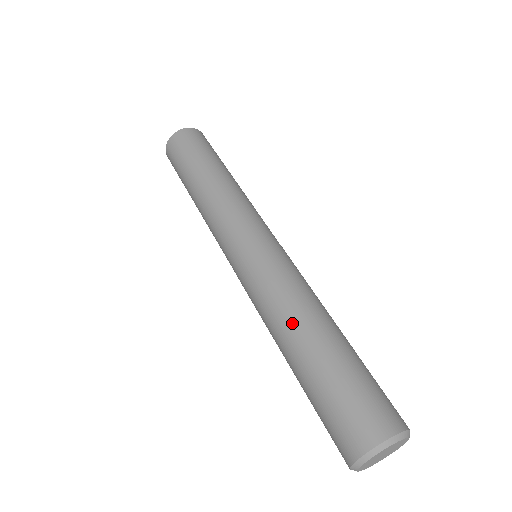
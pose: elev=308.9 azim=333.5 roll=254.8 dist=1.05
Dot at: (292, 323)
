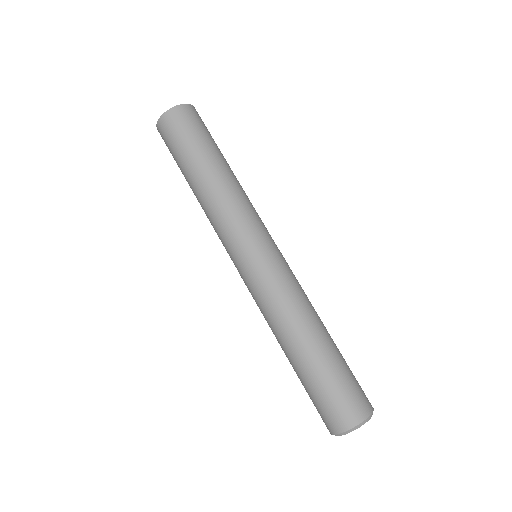
Dot at: (308, 323)
